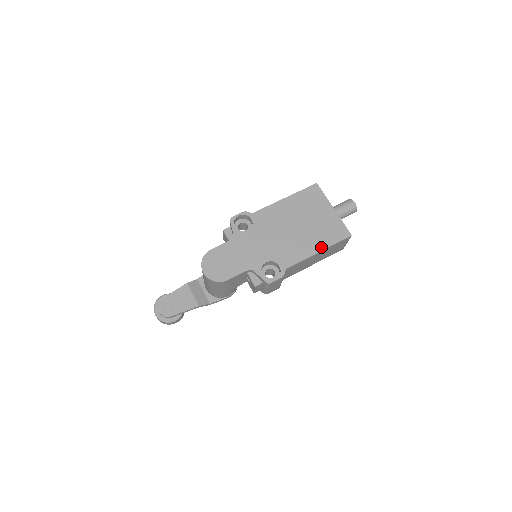
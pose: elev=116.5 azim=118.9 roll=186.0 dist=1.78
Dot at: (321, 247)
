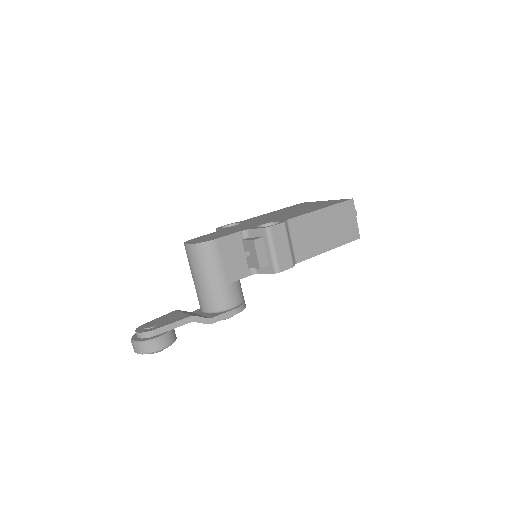
Dot at: (322, 208)
